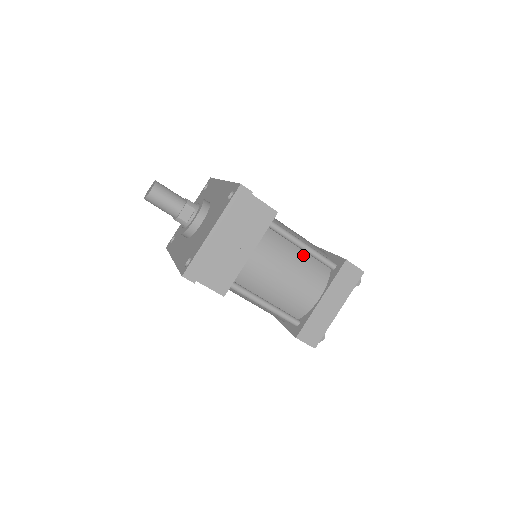
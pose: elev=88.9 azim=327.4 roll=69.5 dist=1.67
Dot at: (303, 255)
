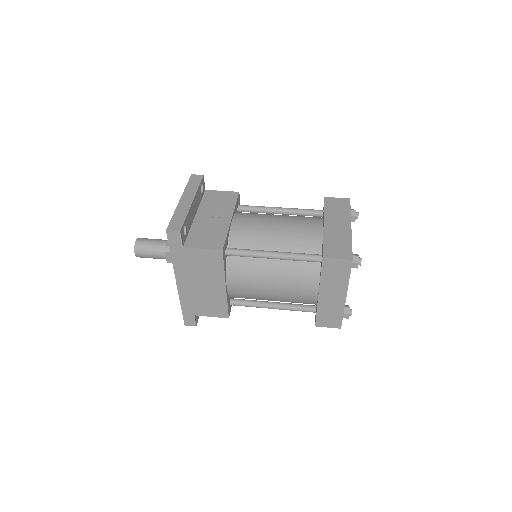
Dot at: (286, 215)
